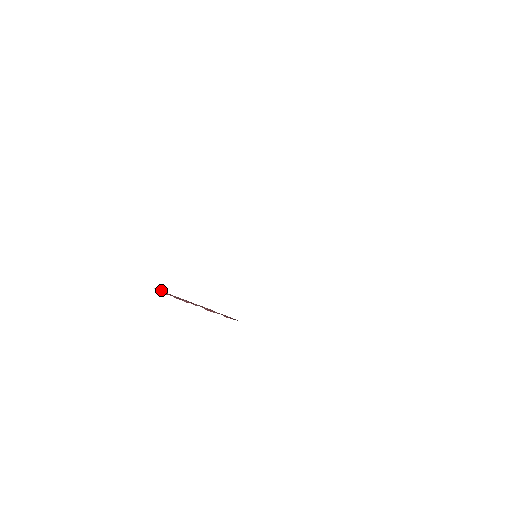
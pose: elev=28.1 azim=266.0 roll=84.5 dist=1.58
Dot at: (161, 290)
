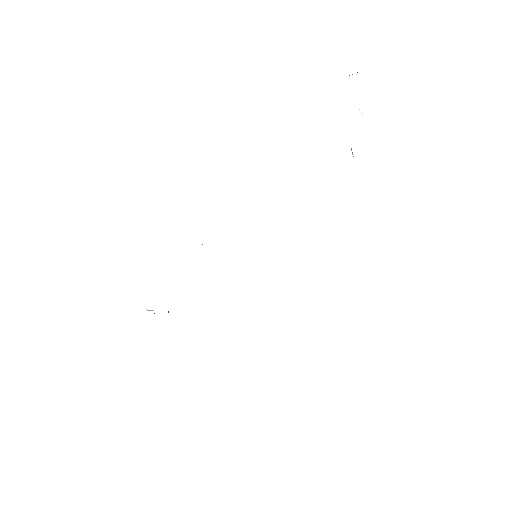
Dot at: (152, 310)
